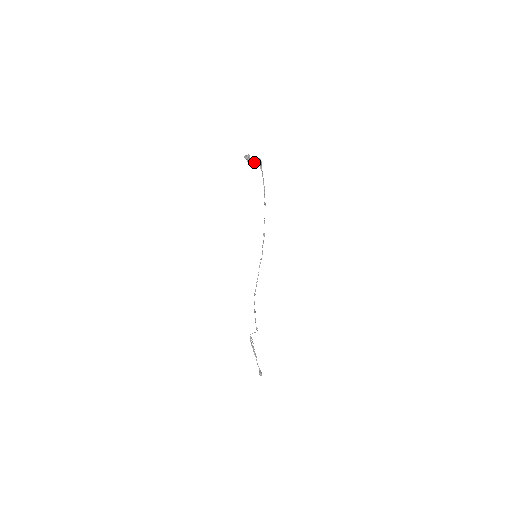
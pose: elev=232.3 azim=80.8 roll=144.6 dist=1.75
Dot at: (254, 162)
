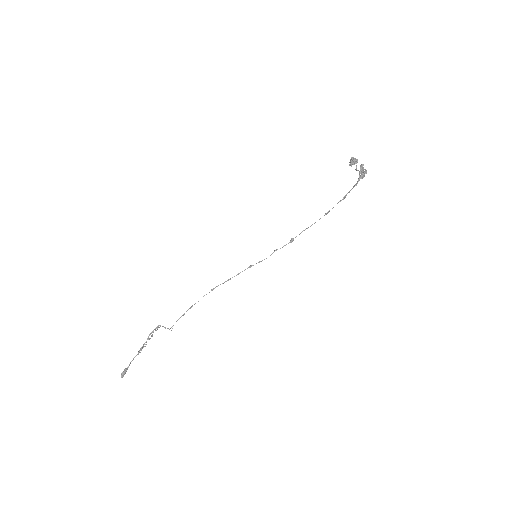
Dot at: occluded
